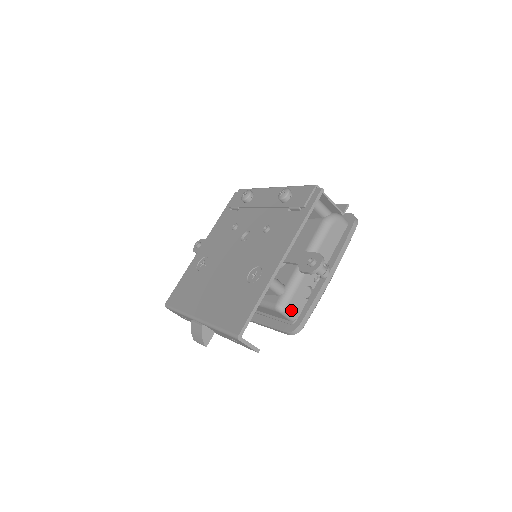
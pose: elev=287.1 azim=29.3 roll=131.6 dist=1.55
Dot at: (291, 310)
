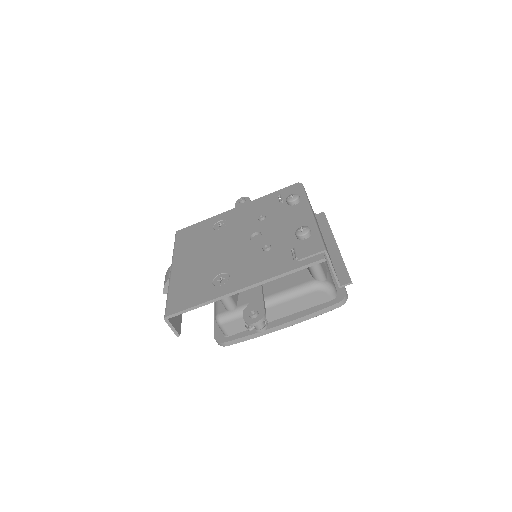
Dot at: (226, 327)
